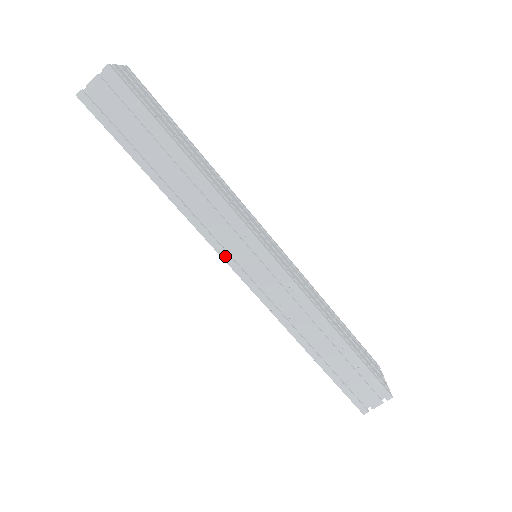
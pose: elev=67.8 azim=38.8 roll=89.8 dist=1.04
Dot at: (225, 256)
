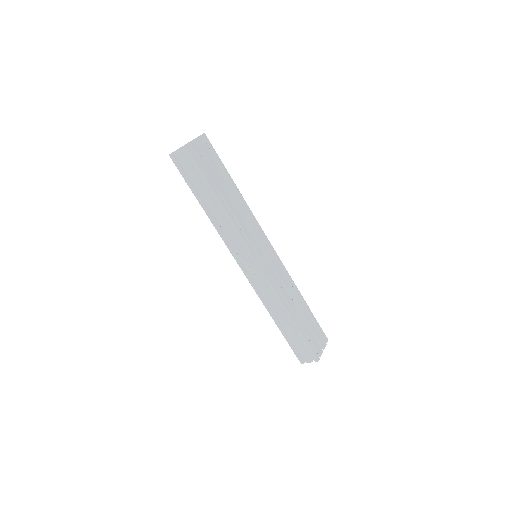
Dot at: (233, 254)
